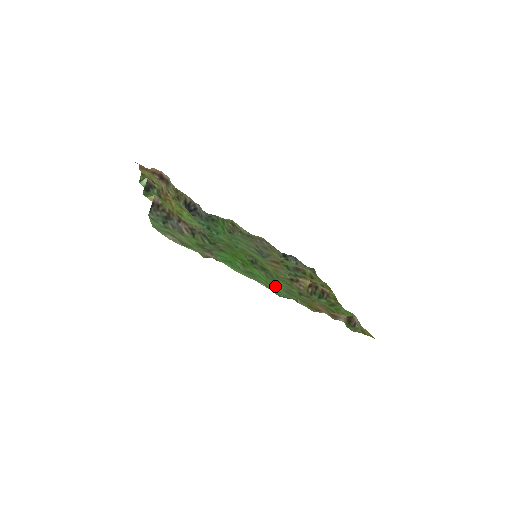
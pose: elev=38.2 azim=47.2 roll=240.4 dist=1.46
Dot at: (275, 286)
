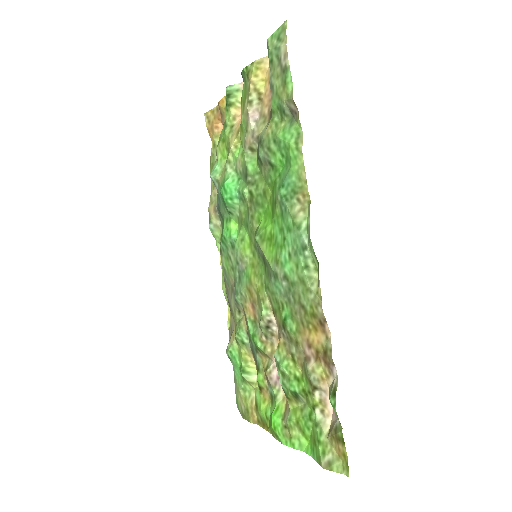
Dot at: (282, 264)
